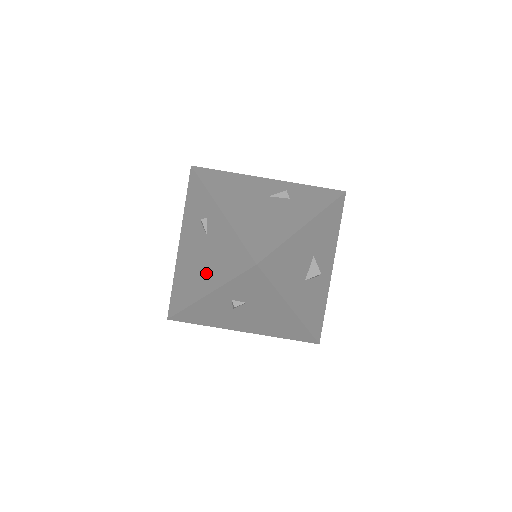
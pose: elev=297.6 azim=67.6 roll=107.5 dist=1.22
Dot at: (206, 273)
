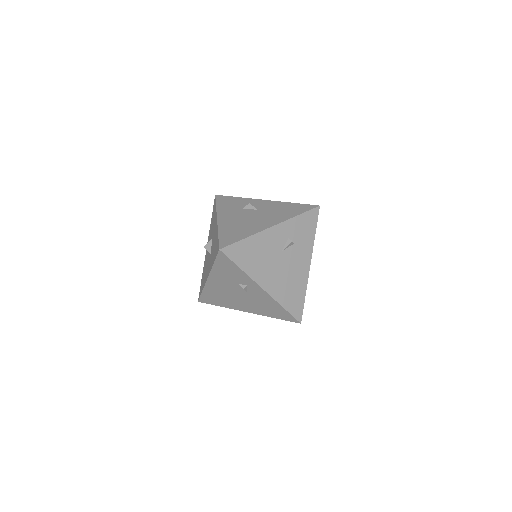
Dot at: (247, 306)
